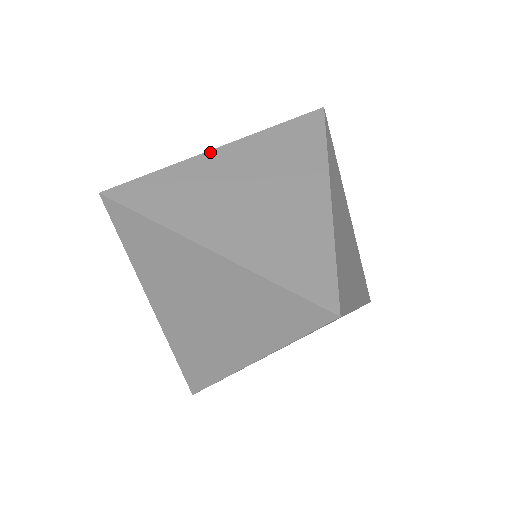
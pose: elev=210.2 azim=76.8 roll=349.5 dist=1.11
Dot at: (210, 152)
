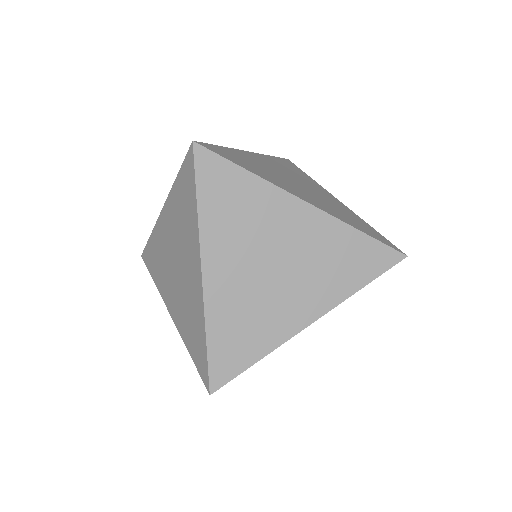
Dot at: occluded
